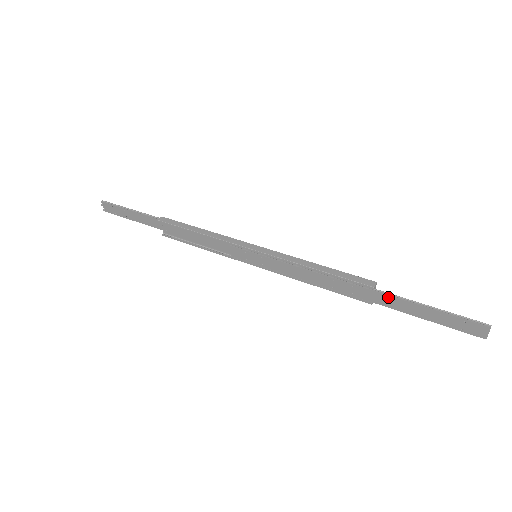
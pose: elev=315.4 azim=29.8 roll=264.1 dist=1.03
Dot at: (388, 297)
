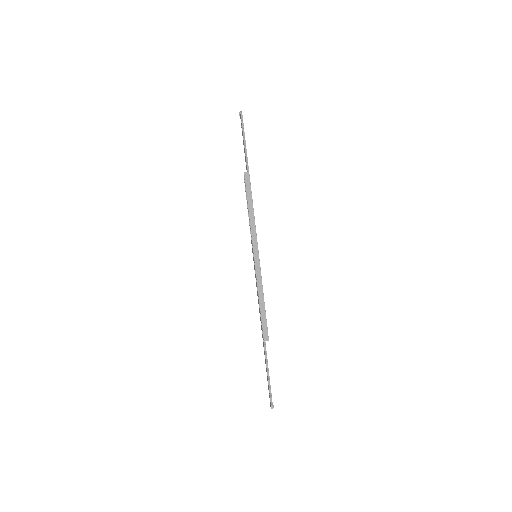
Dot at: (264, 350)
